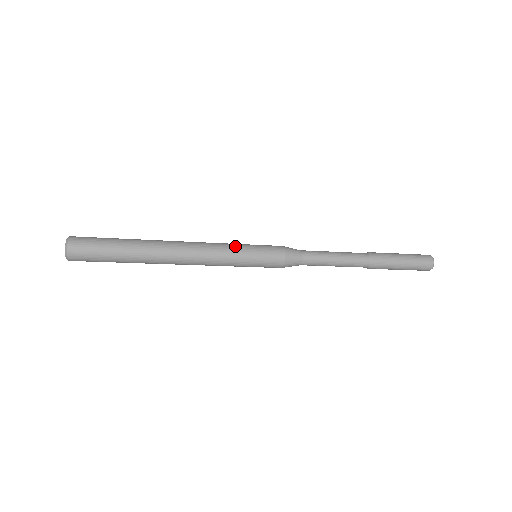
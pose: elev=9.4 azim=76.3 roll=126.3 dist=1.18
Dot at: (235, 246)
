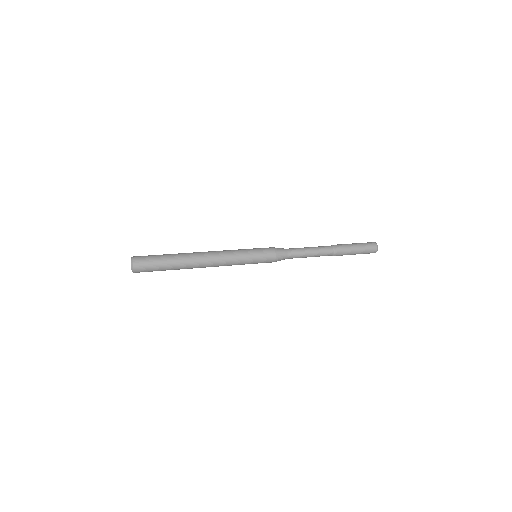
Dot at: (242, 251)
